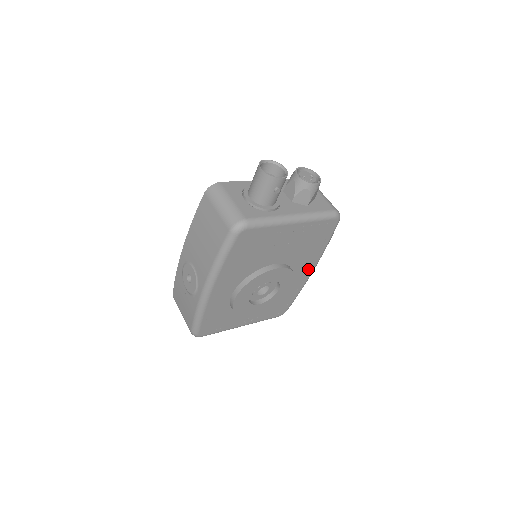
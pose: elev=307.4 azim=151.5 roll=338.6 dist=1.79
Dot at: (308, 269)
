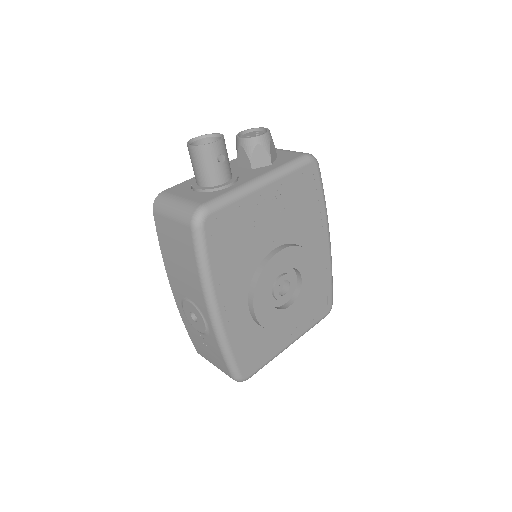
Dot at: (322, 240)
